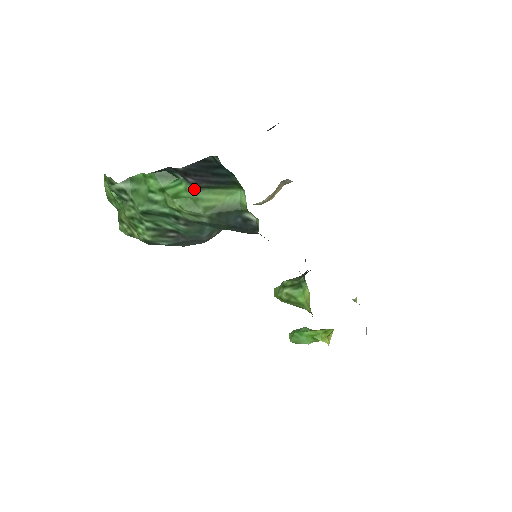
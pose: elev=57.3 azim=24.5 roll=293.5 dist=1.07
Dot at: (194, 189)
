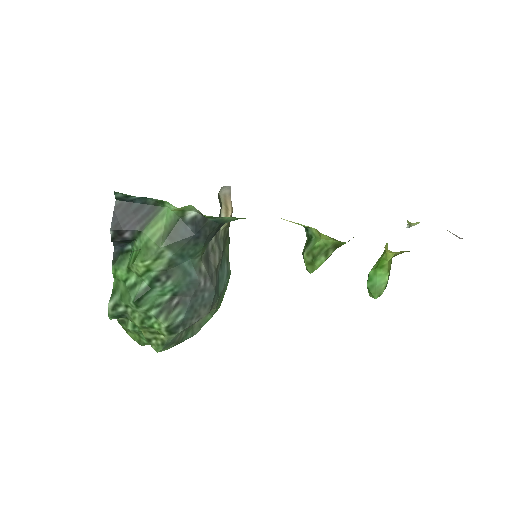
Dot at: (138, 240)
